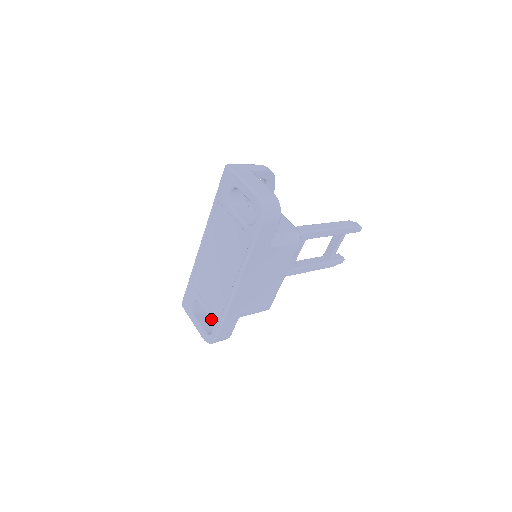
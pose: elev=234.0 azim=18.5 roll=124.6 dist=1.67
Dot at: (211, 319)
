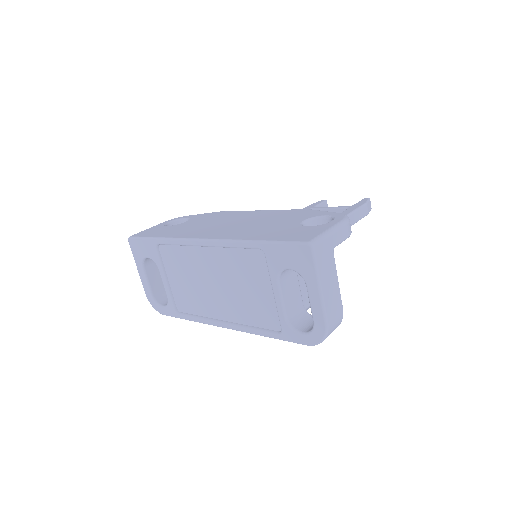
Dot at: (169, 301)
